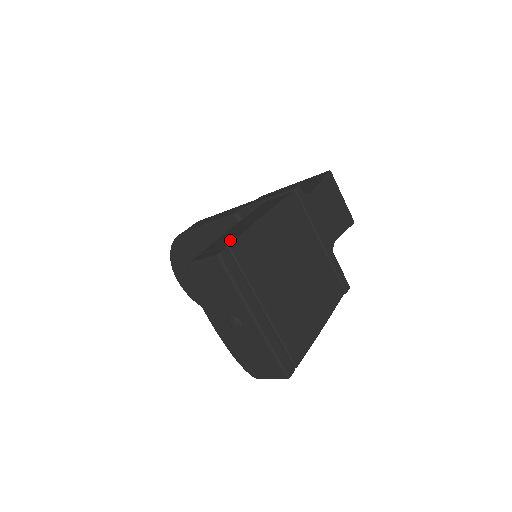
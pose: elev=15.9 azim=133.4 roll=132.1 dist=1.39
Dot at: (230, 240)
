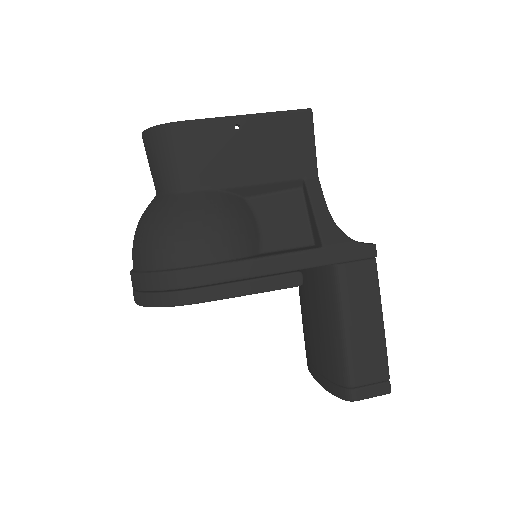
Dot at: (383, 370)
